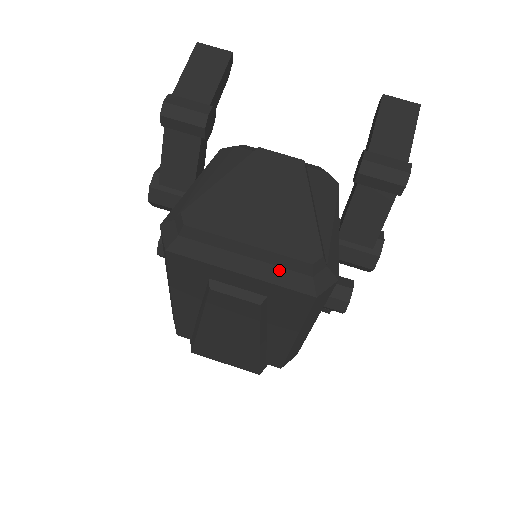
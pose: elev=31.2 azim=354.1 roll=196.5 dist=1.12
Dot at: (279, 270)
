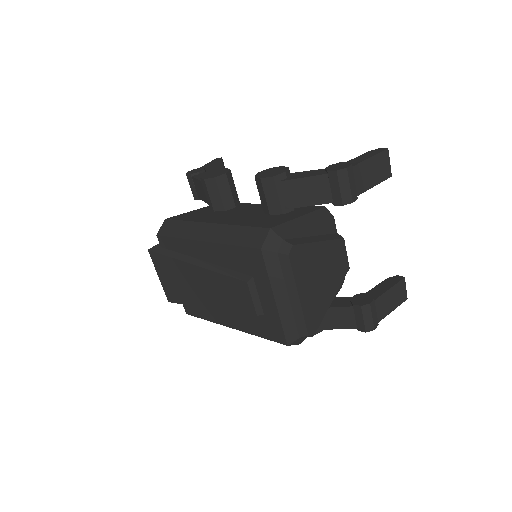
Dot at: (292, 319)
